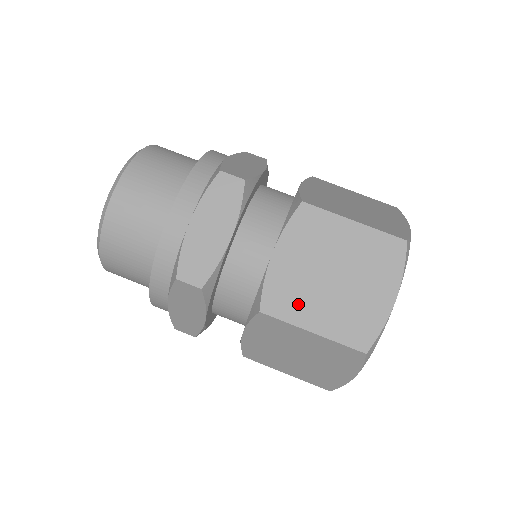
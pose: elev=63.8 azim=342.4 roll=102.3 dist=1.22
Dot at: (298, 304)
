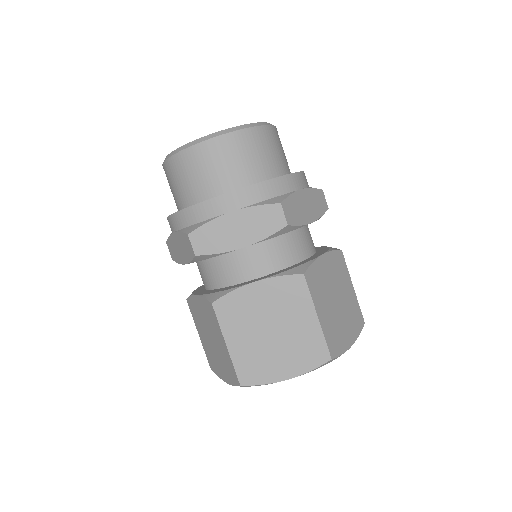
Dot at: (236, 323)
